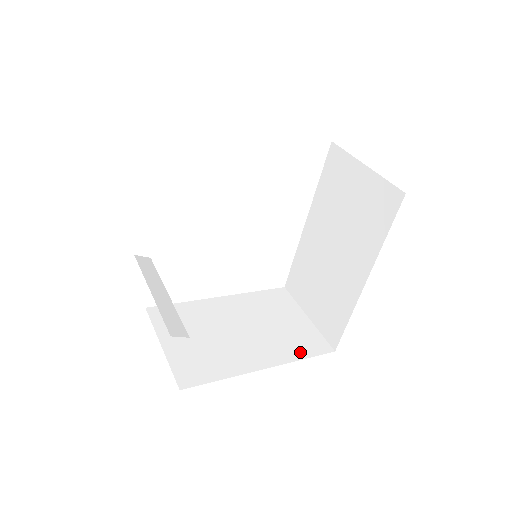
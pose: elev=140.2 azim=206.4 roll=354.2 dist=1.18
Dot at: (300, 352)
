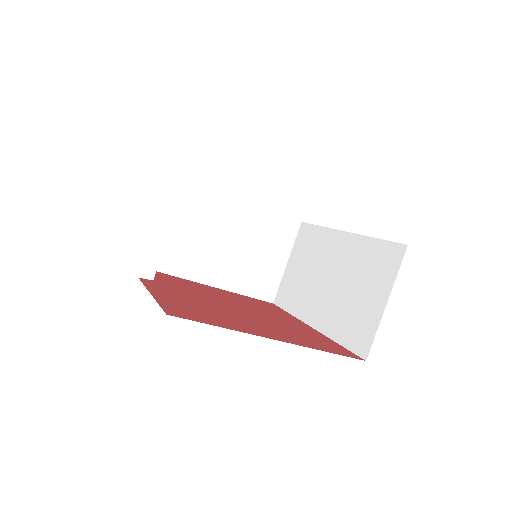
Dot at: (249, 289)
